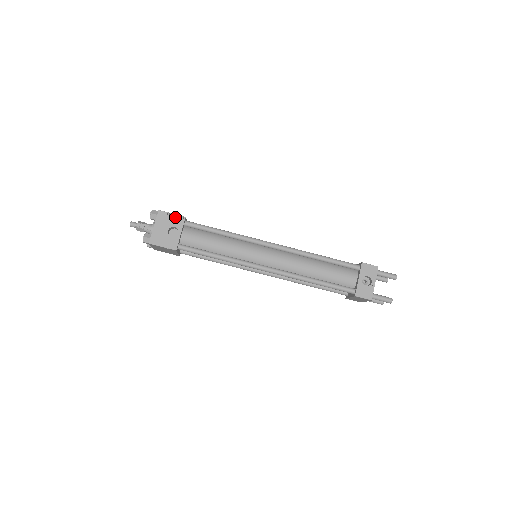
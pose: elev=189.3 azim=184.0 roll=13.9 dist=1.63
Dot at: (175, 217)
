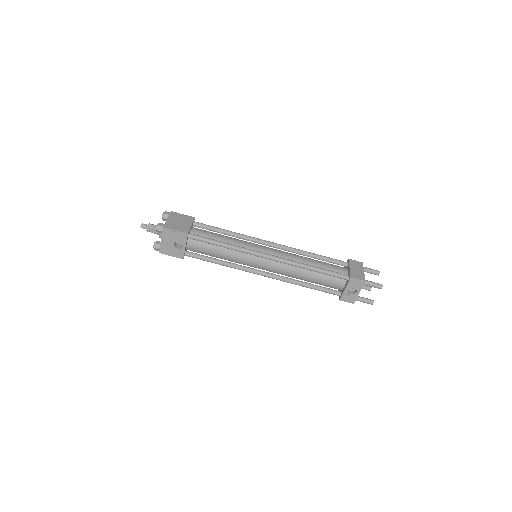
Dot at: (178, 234)
